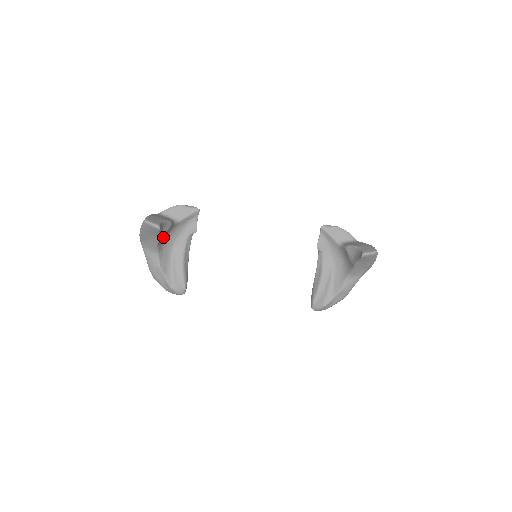
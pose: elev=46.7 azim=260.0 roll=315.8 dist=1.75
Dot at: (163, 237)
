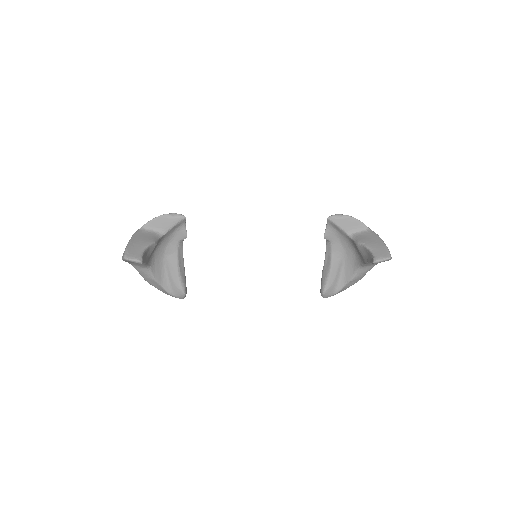
Dot at: occluded
